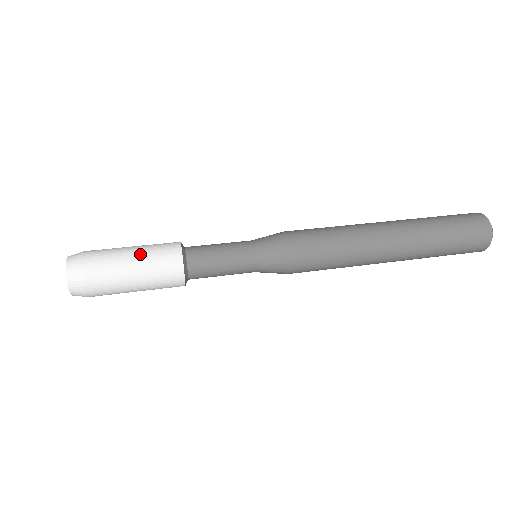
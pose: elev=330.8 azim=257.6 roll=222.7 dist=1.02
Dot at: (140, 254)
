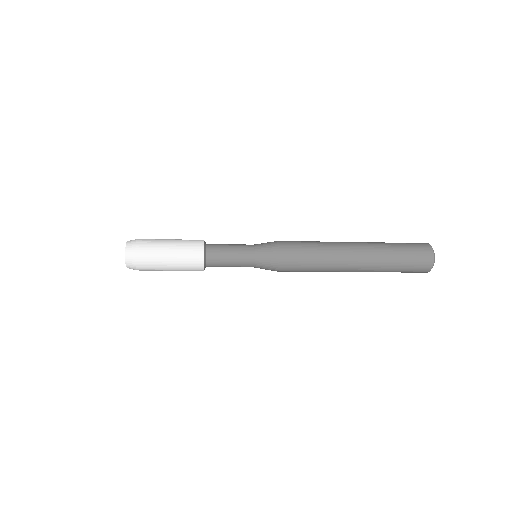
Dot at: (176, 241)
